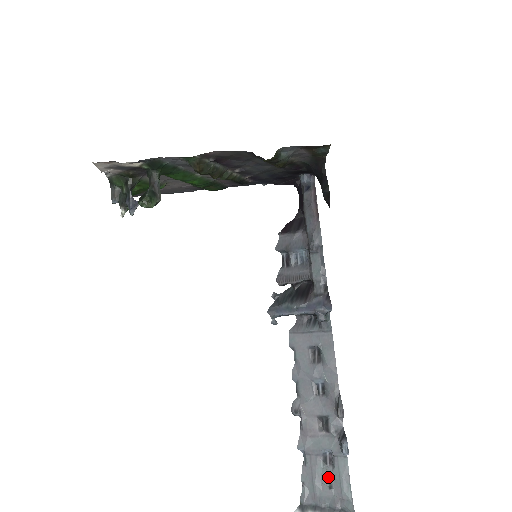
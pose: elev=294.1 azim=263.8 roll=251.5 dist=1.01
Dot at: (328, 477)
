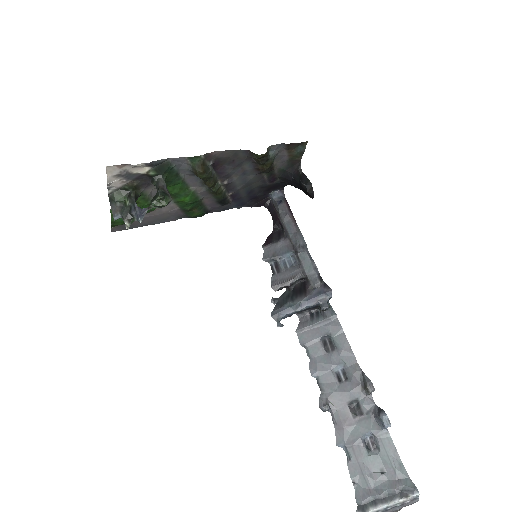
Dot at: (377, 462)
